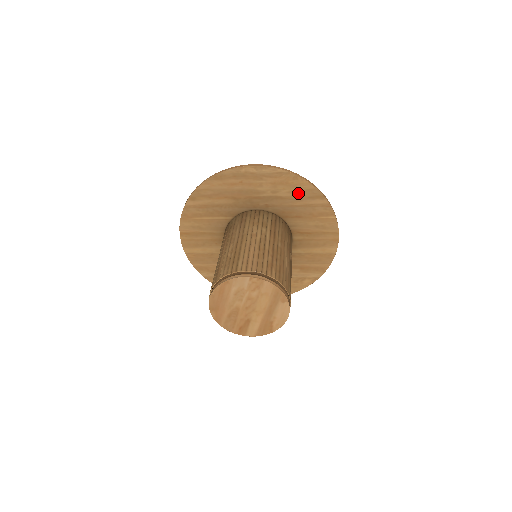
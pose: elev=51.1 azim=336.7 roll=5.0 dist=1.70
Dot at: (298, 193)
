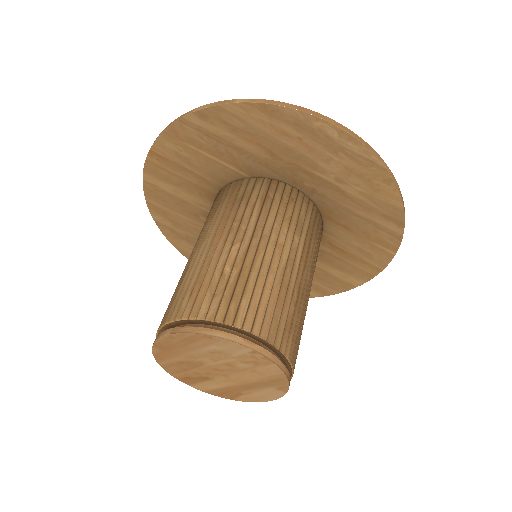
Dot at: (373, 201)
